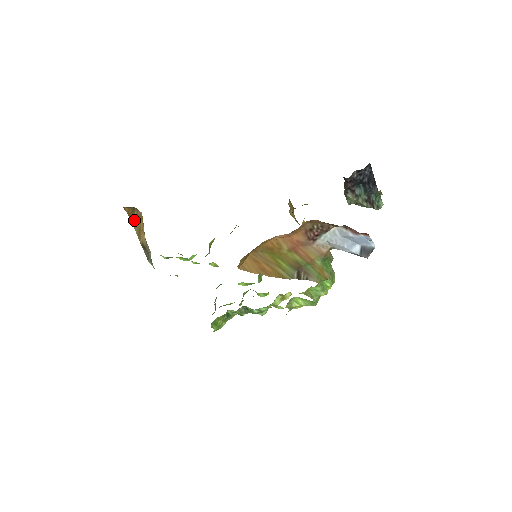
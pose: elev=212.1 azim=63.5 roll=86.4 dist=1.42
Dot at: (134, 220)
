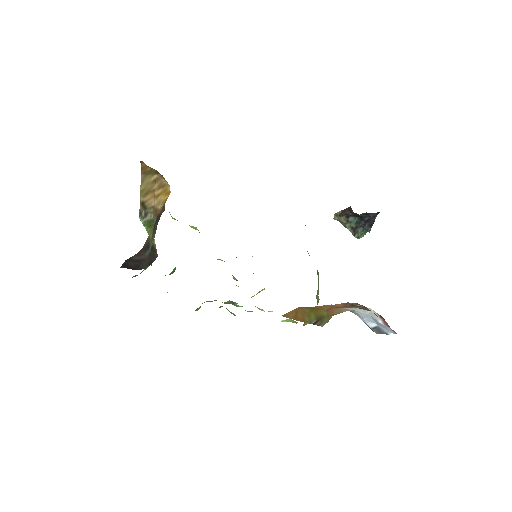
Dot at: (147, 178)
